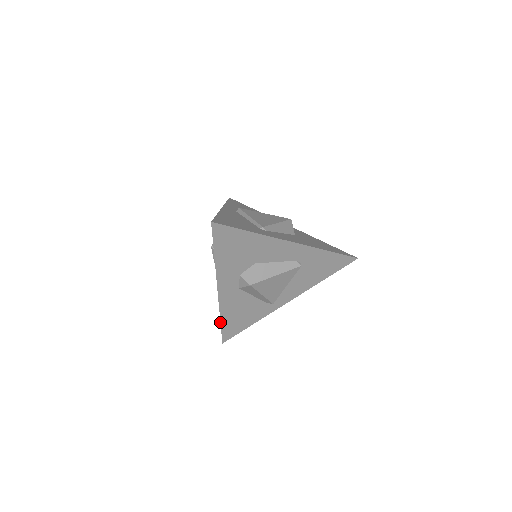
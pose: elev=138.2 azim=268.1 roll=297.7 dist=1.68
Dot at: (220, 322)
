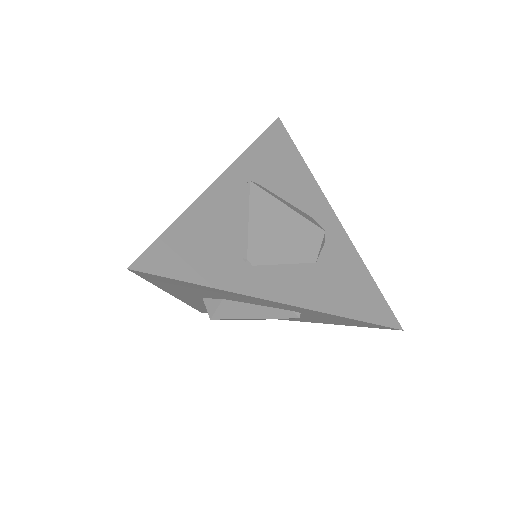
Dot at: (191, 306)
